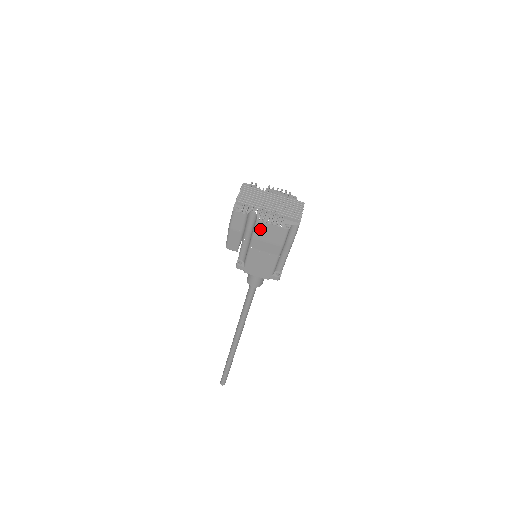
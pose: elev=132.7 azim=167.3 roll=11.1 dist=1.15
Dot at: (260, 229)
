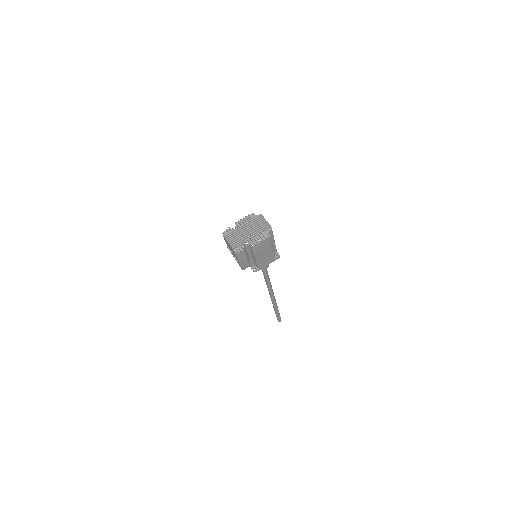
Dot at: (256, 249)
